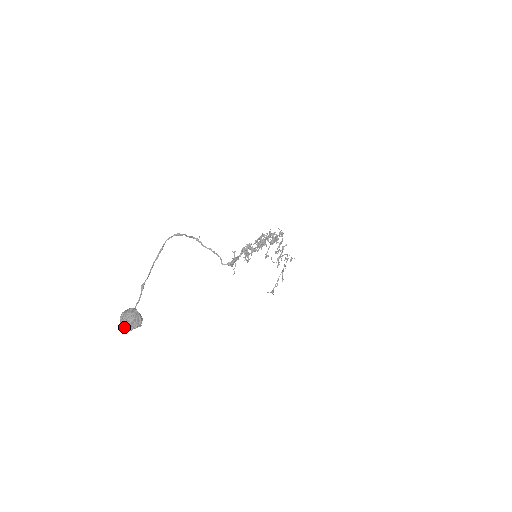
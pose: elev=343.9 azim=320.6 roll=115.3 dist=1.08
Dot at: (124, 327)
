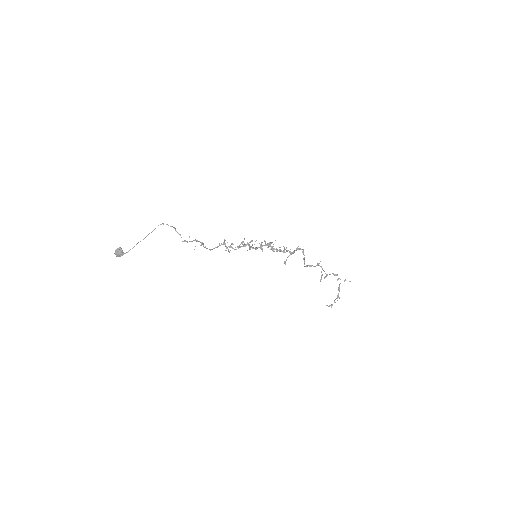
Dot at: (115, 254)
